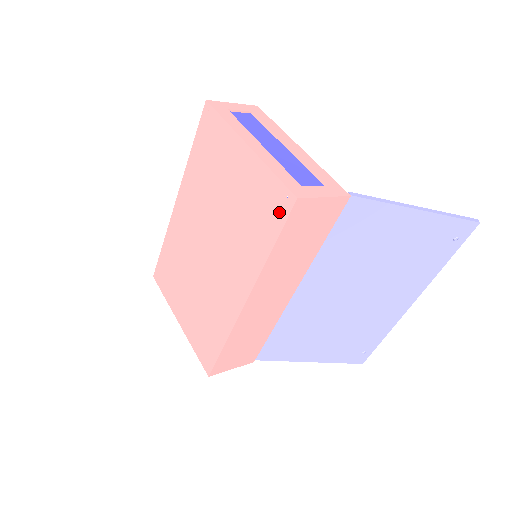
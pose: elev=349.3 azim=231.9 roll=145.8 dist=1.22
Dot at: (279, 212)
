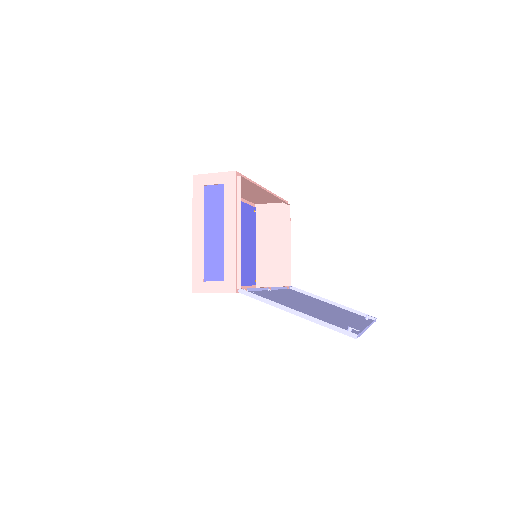
Dot at: occluded
